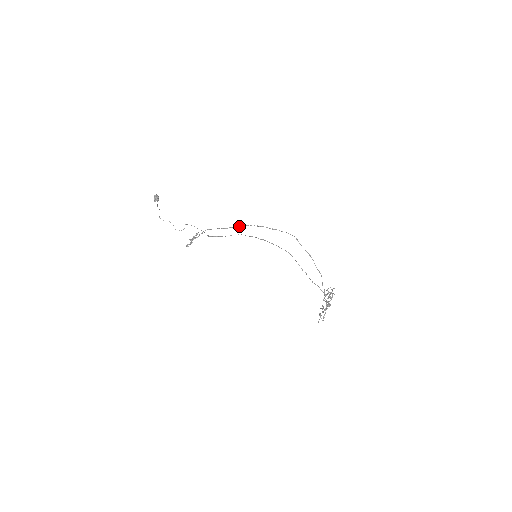
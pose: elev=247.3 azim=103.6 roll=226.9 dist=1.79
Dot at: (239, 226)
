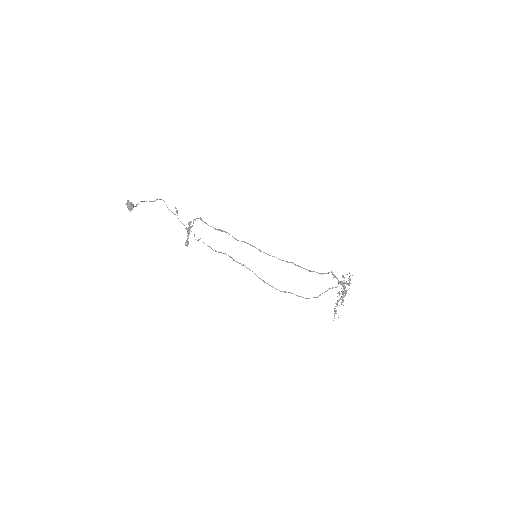
Dot at: occluded
